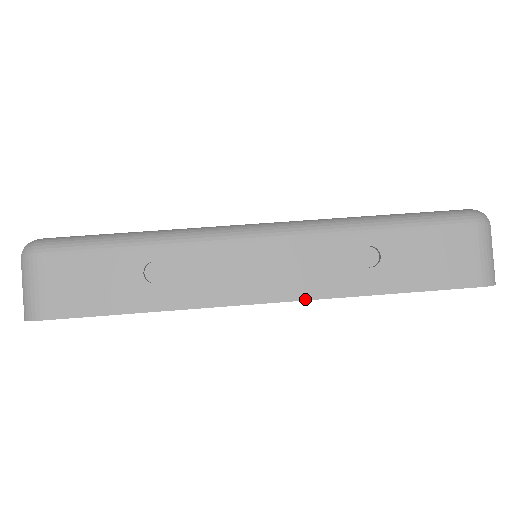
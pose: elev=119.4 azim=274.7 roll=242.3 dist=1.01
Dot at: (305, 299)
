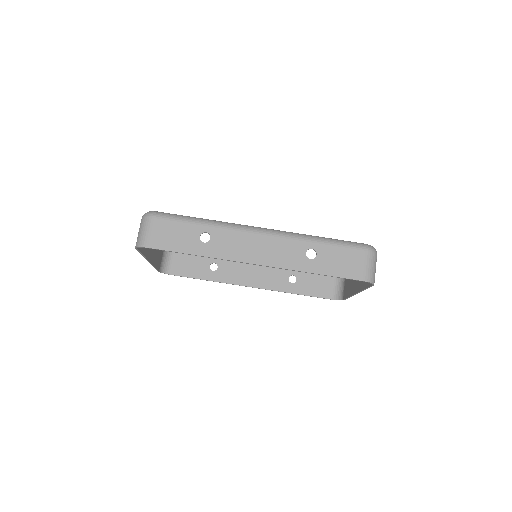
Dot at: (275, 267)
